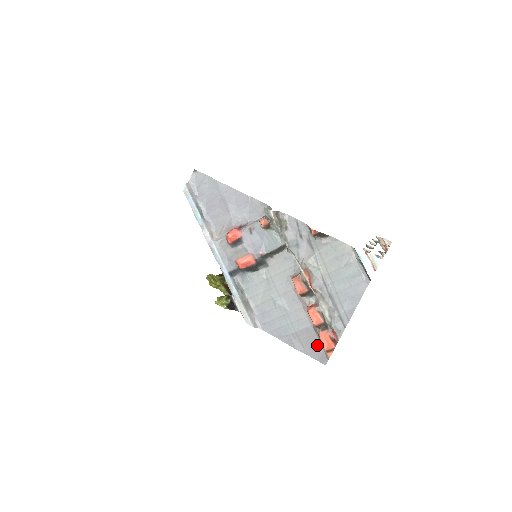
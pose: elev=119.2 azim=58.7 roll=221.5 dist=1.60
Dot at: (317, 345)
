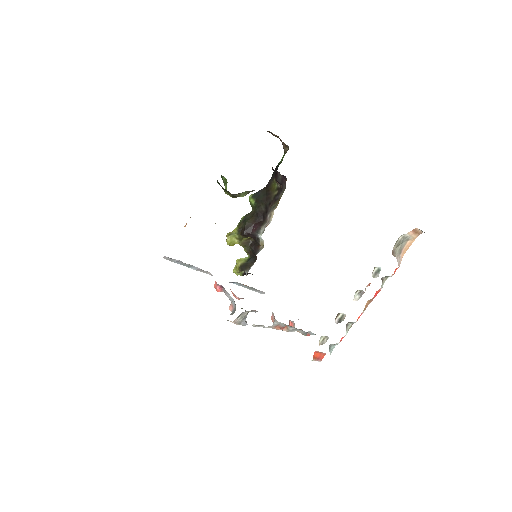
Dot at: occluded
